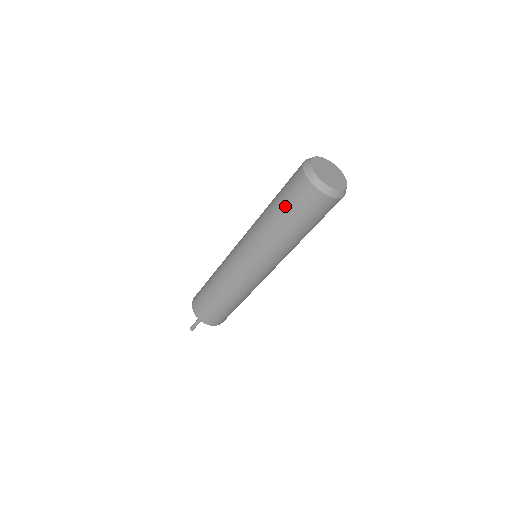
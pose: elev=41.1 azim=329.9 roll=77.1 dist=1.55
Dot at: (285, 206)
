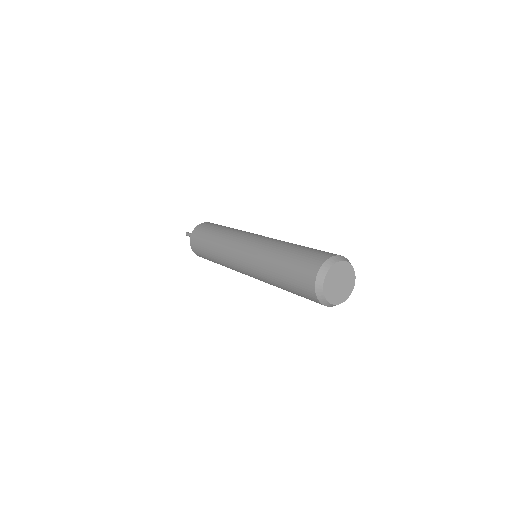
Dot at: (292, 290)
